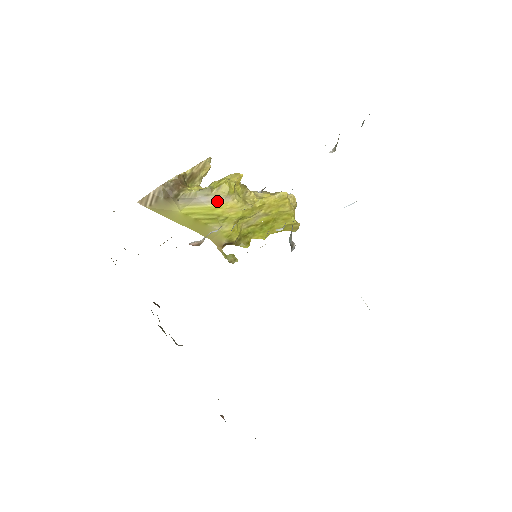
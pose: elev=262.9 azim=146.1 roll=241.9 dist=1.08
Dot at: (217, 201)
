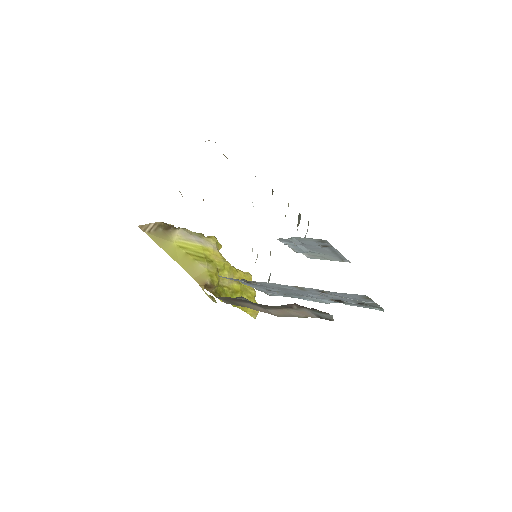
Dot at: (207, 245)
